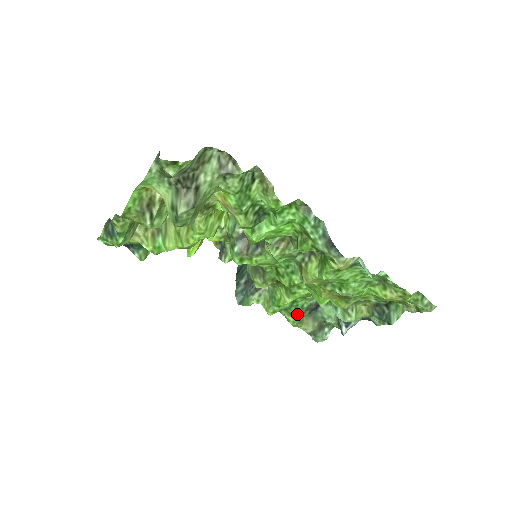
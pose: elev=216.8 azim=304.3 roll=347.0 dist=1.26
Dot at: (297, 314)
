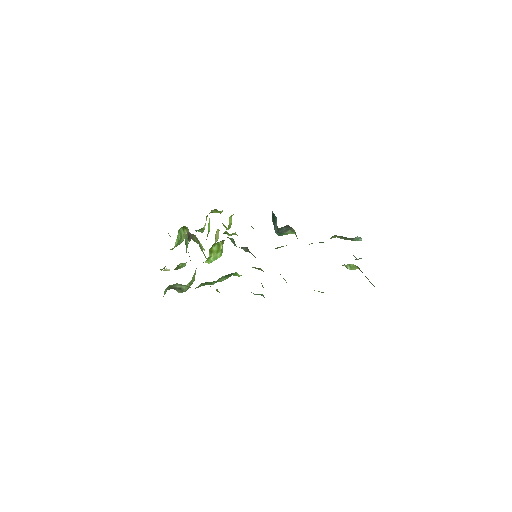
Dot at: occluded
